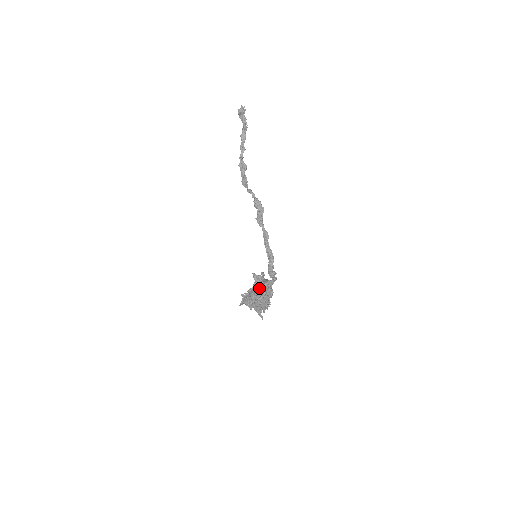
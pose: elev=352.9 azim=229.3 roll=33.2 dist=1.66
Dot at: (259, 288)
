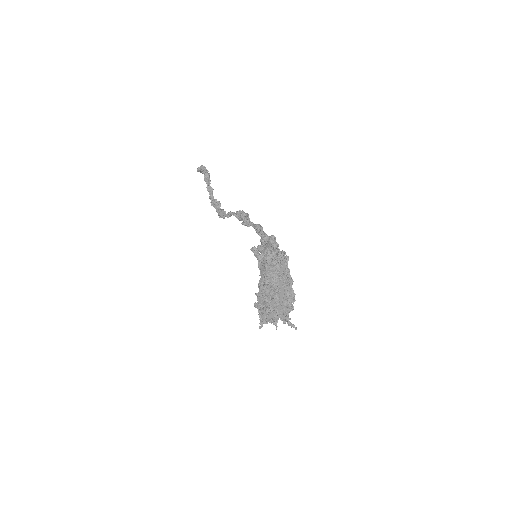
Dot at: (265, 261)
